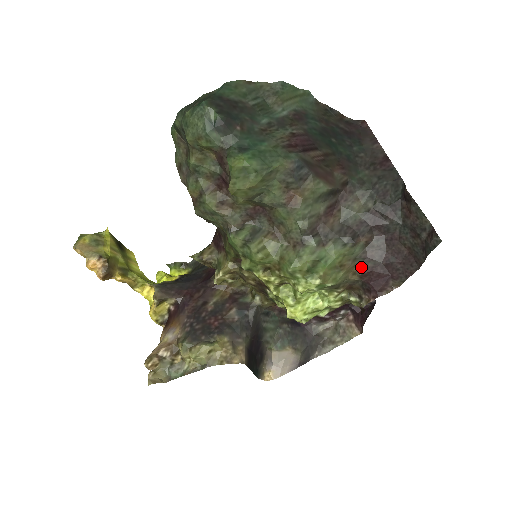
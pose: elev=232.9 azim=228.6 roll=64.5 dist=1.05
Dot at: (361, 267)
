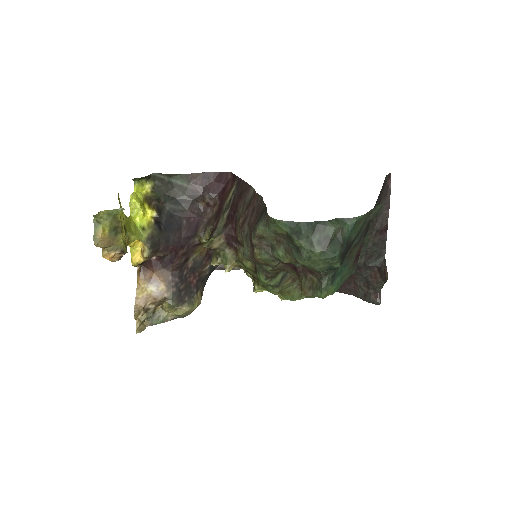
Dot at: occluded
